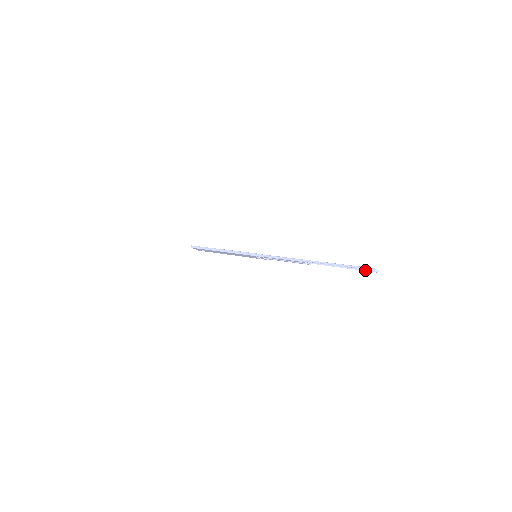
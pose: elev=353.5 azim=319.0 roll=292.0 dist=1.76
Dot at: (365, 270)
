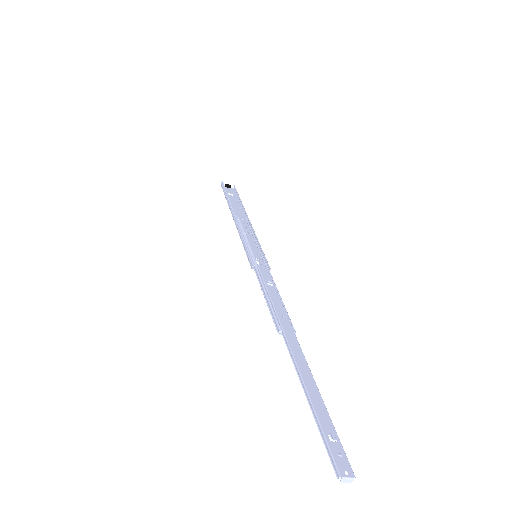
Dot at: (339, 447)
